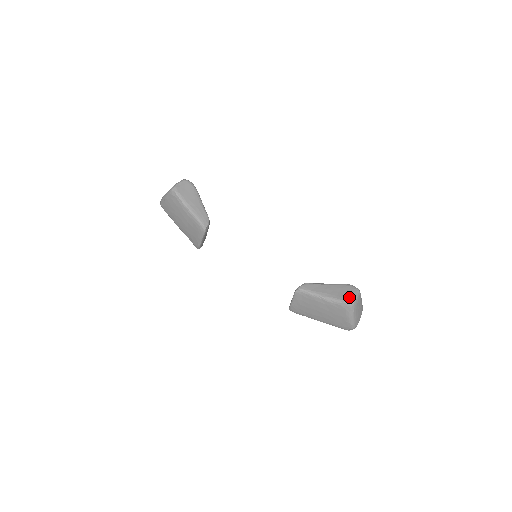
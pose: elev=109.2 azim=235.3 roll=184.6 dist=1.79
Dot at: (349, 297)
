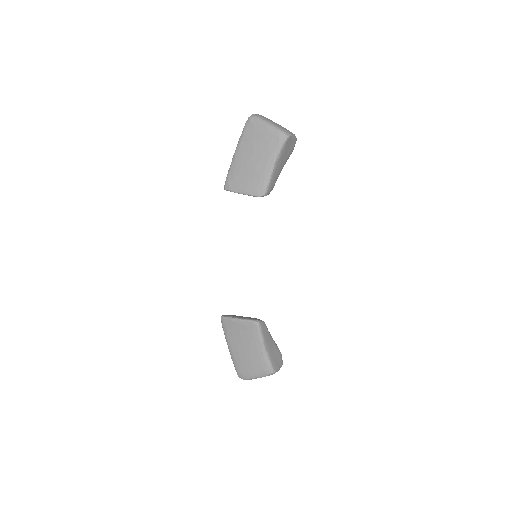
Dot at: (277, 366)
